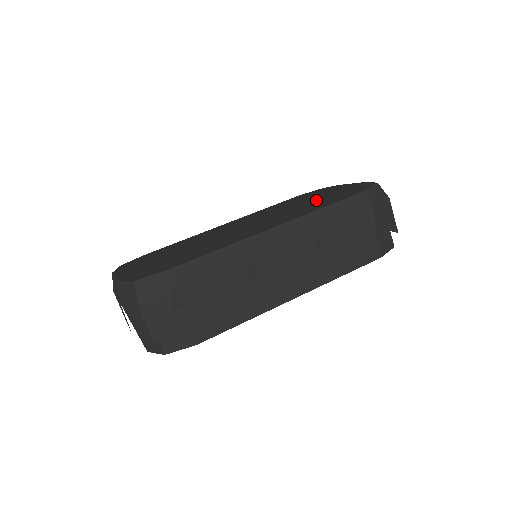
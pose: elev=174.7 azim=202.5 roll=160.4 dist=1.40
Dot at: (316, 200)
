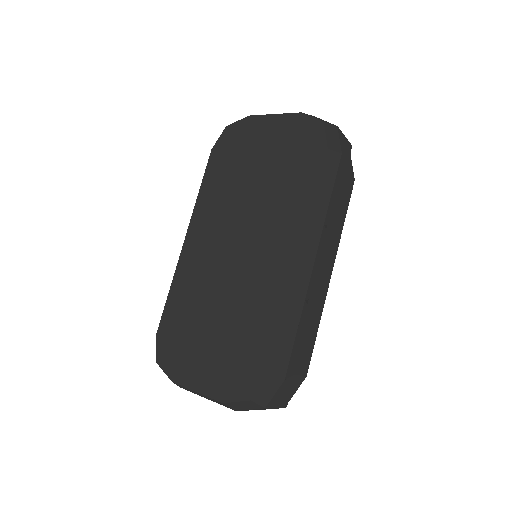
Dot at: (273, 171)
